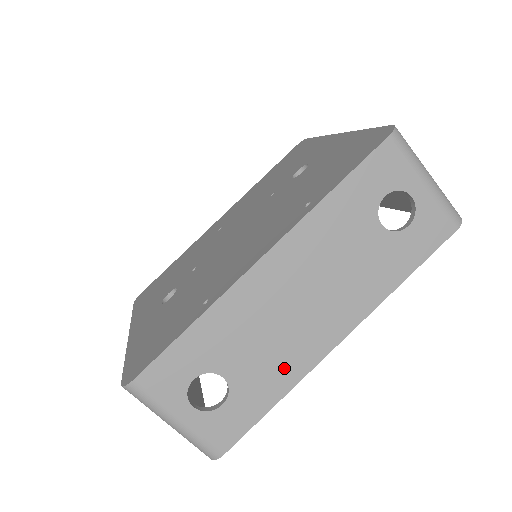
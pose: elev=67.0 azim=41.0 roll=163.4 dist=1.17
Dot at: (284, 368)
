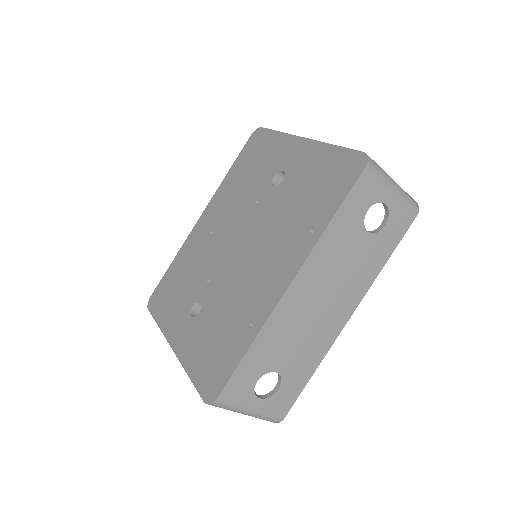
Dot at: (315, 350)
